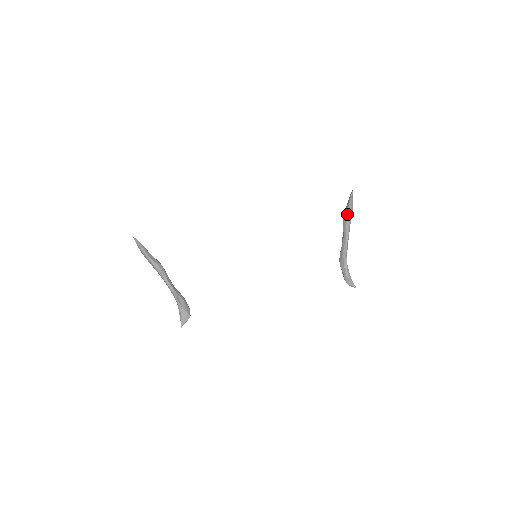
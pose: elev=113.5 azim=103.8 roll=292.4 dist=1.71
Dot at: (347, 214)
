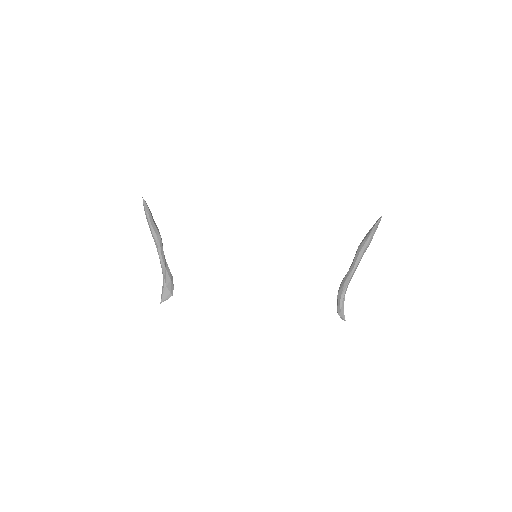
Dot at: (365, 242)
